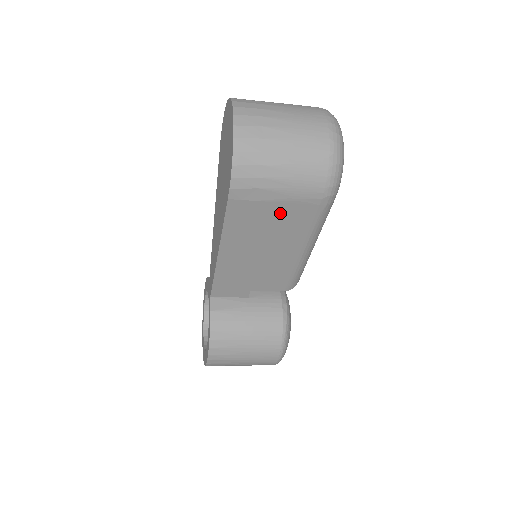
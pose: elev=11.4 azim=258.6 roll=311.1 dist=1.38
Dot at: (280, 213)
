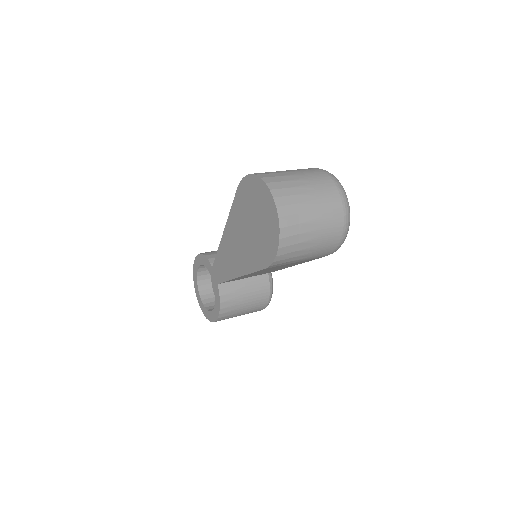
Dot at: occluded
